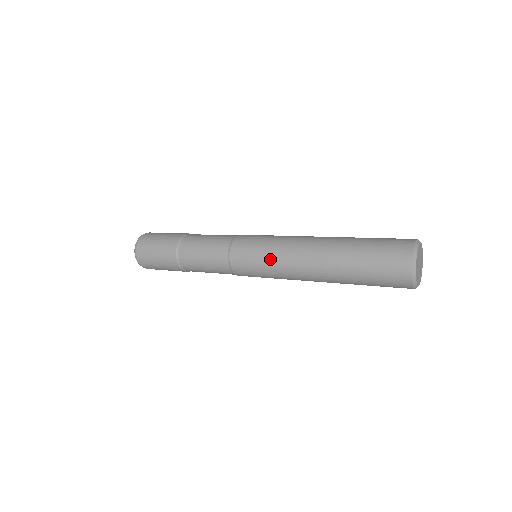
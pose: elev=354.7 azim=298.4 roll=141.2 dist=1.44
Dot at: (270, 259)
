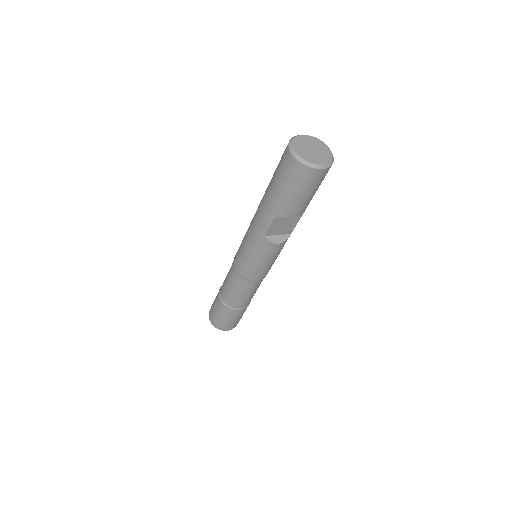
Dot at: occluded
